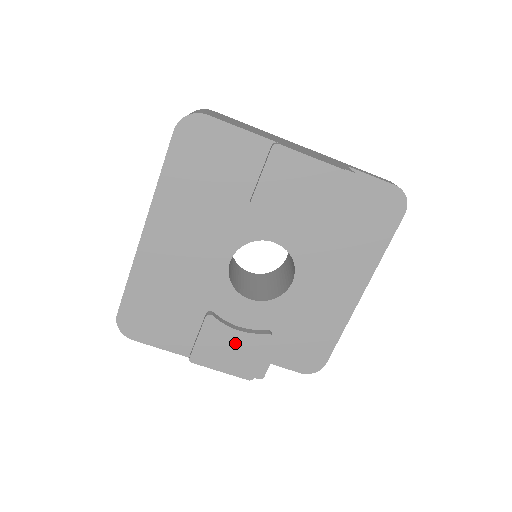
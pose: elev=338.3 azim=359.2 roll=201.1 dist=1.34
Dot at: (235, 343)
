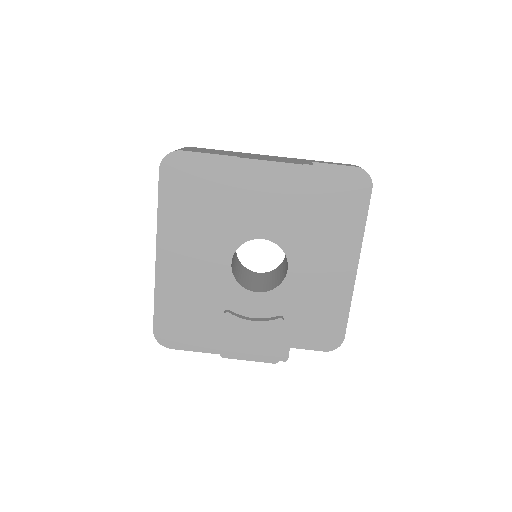
Dot at: (254, 333)
